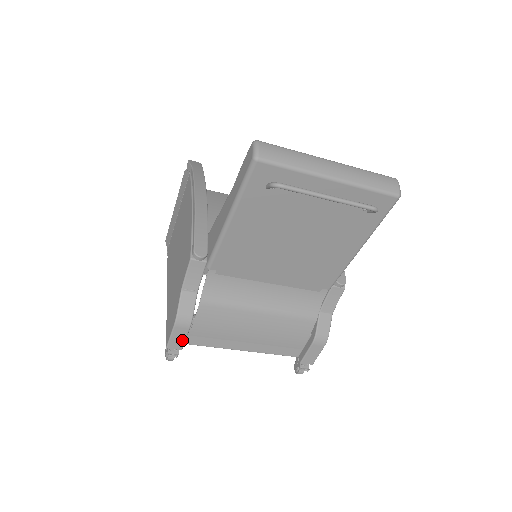
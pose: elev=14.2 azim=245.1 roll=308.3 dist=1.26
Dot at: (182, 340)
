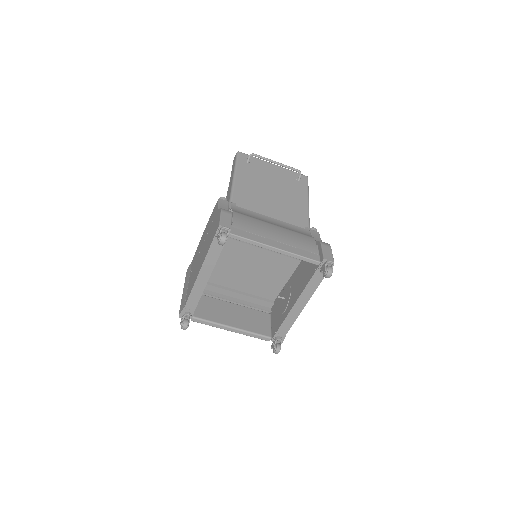
Dot at: (229, 222)
